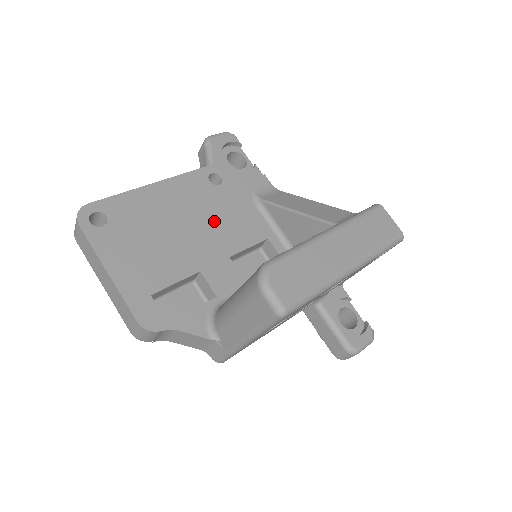
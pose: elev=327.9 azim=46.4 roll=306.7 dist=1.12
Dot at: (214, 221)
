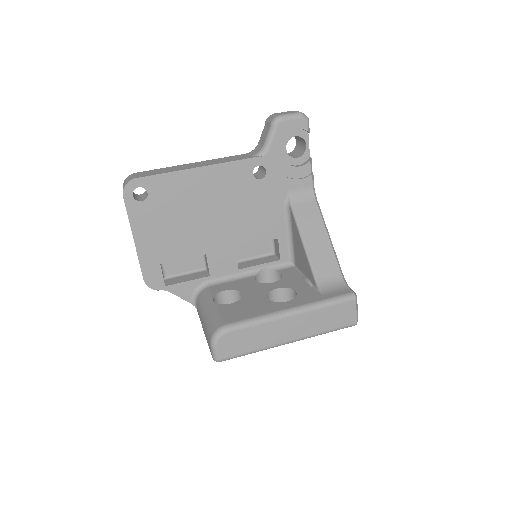
Dot at: (238, 214)
